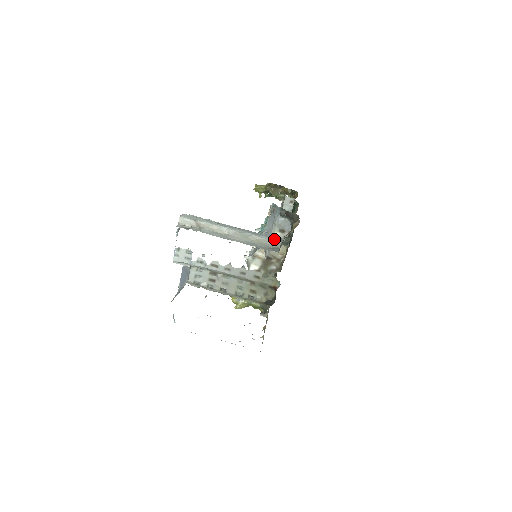
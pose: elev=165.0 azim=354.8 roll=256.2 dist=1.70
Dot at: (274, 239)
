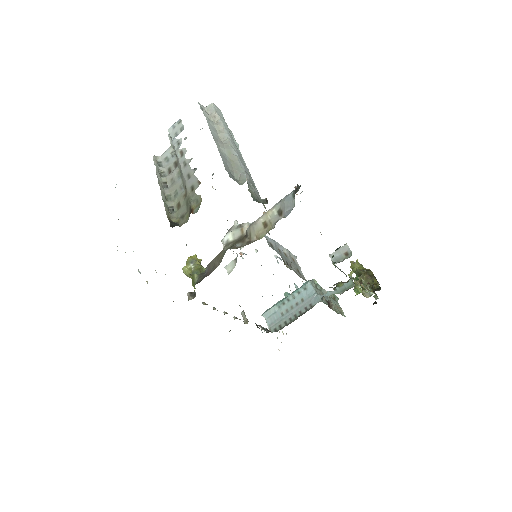
Dot at: (247, 174)
